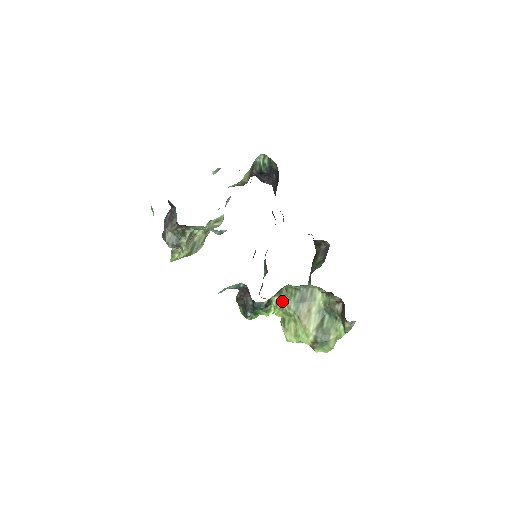
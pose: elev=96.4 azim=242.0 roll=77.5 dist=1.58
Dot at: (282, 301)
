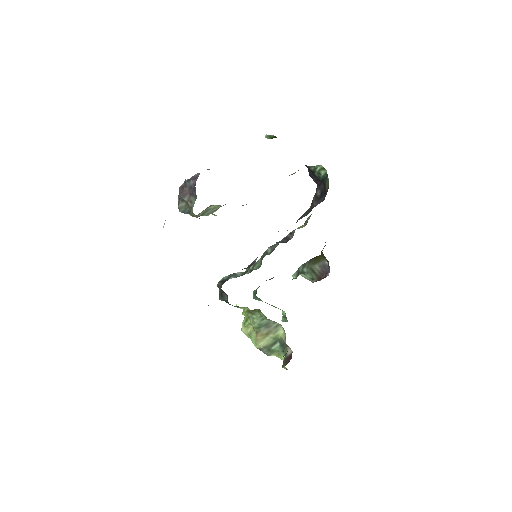
Dot at: (251, 314)
